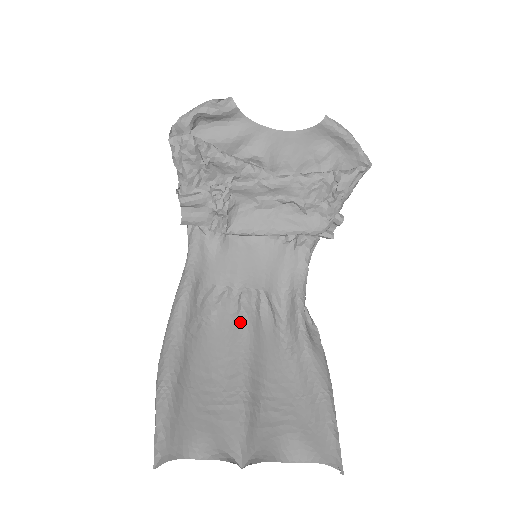
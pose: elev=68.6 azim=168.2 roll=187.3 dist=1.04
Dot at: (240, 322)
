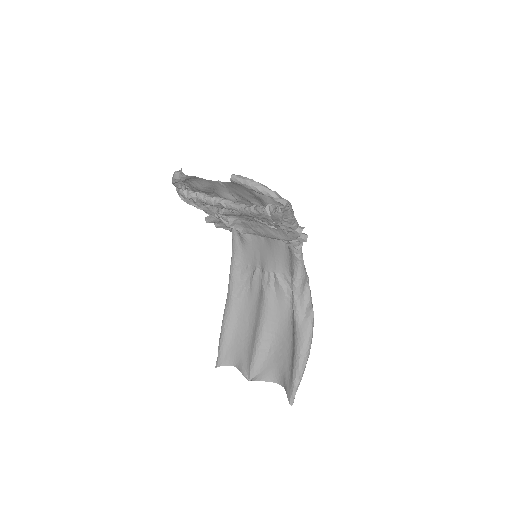
Dot at: (262, 294)
